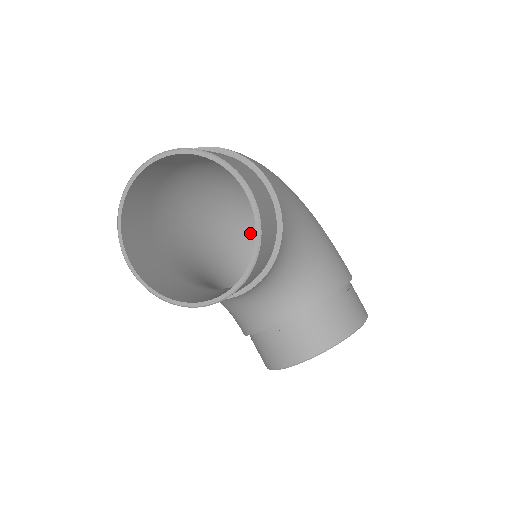
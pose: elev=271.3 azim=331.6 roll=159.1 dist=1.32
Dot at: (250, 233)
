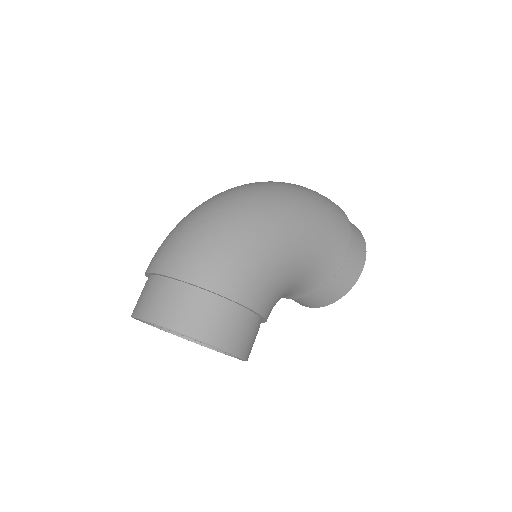
Dot at: occluded
